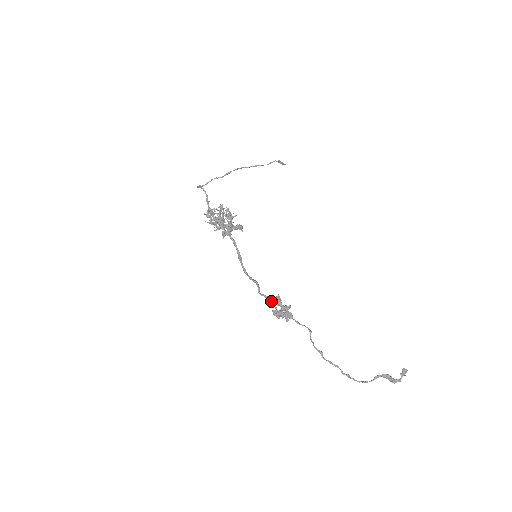
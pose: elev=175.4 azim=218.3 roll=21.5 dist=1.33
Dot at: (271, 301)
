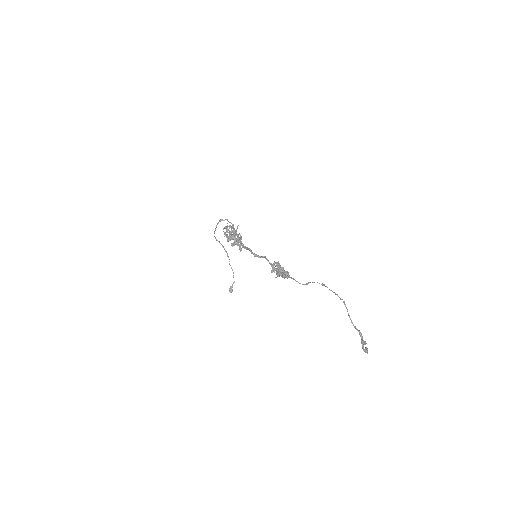
Dot at: (276, 262)
